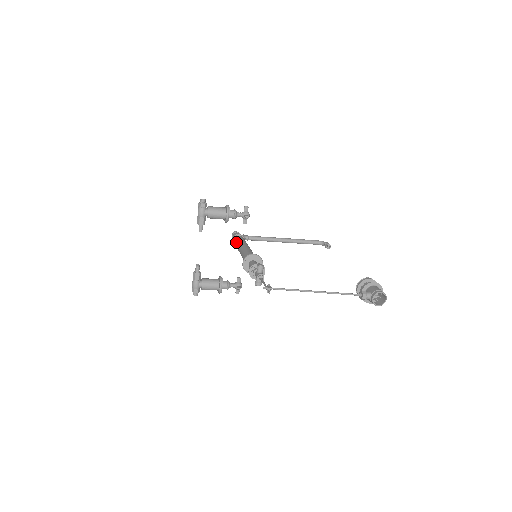
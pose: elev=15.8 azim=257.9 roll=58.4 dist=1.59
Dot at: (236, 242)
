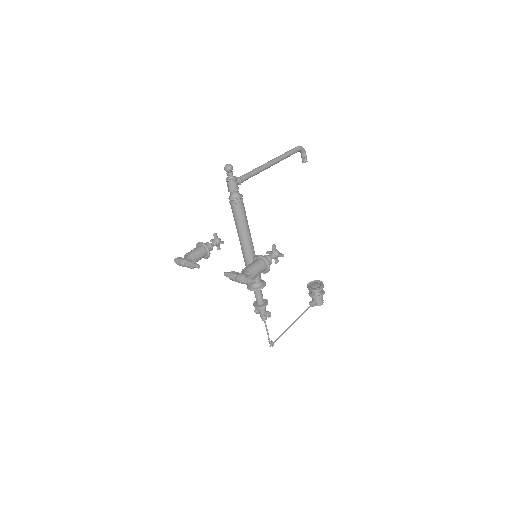
Dot at: (238, 222)
